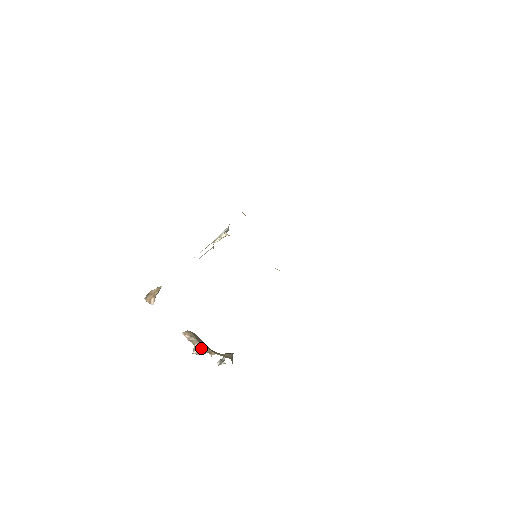
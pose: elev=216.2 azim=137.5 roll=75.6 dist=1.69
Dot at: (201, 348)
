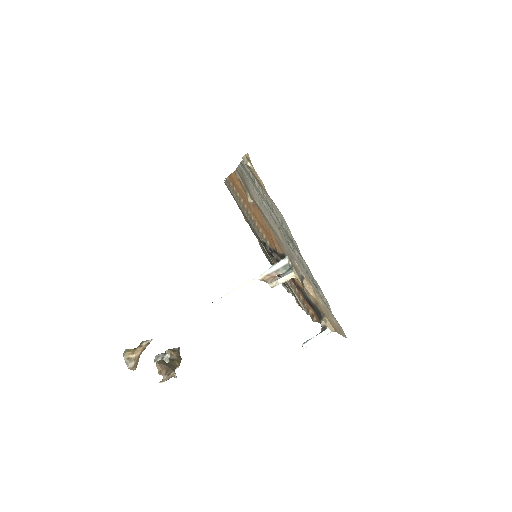
Dot at: (176, 376)
